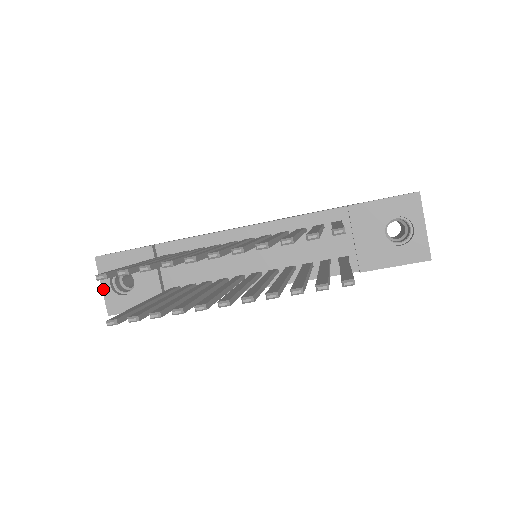
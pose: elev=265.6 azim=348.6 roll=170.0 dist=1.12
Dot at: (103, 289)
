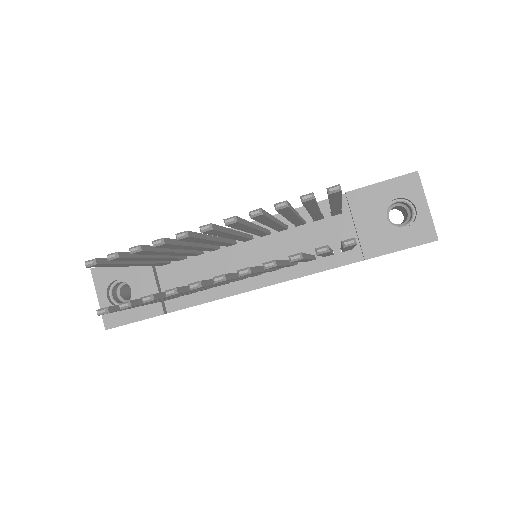
Dot at: (100, 302)
